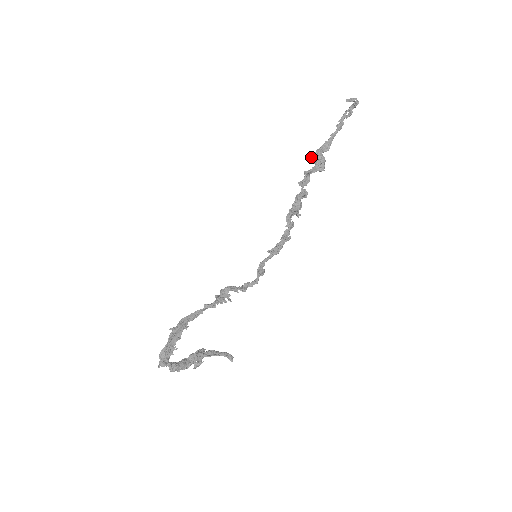
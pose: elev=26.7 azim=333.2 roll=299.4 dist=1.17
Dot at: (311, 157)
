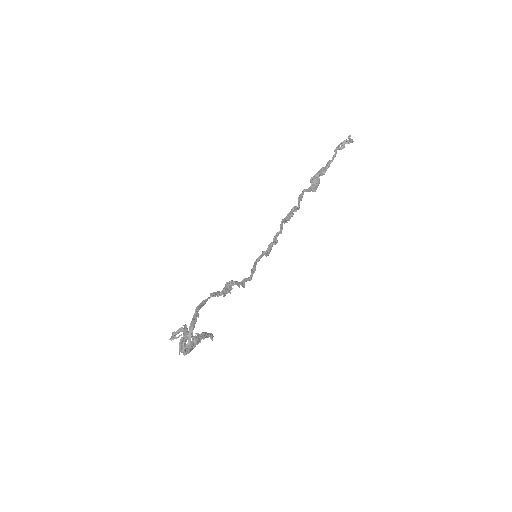
Dot at: (312, 178)
